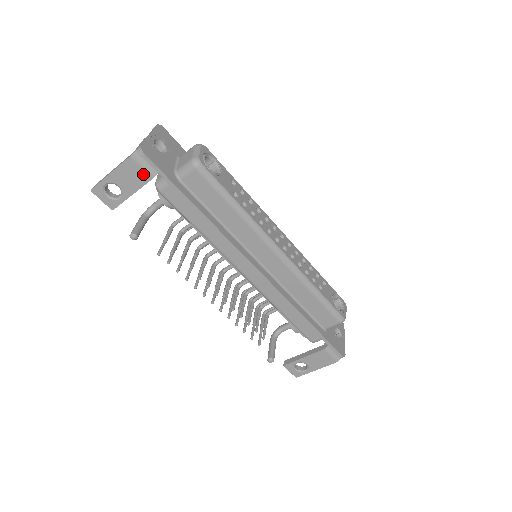
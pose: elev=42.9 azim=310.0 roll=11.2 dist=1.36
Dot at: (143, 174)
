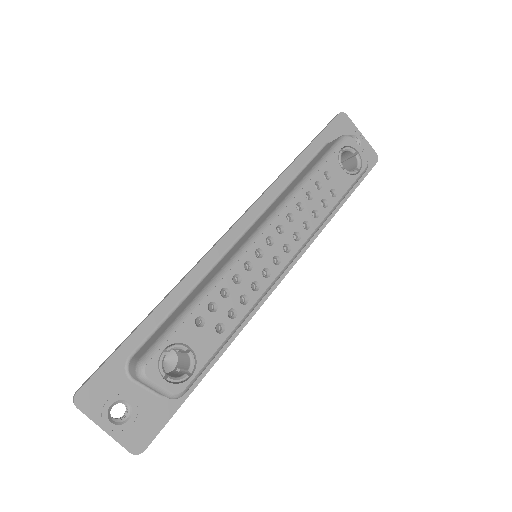
Dot at: occluded
